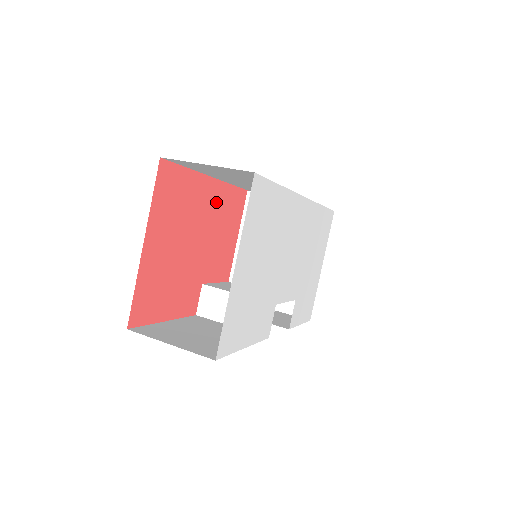
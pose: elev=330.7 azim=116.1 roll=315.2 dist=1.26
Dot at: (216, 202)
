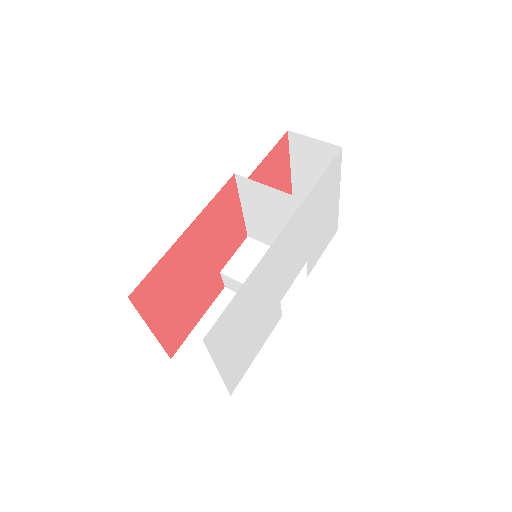
Dot at: (202, 230)
